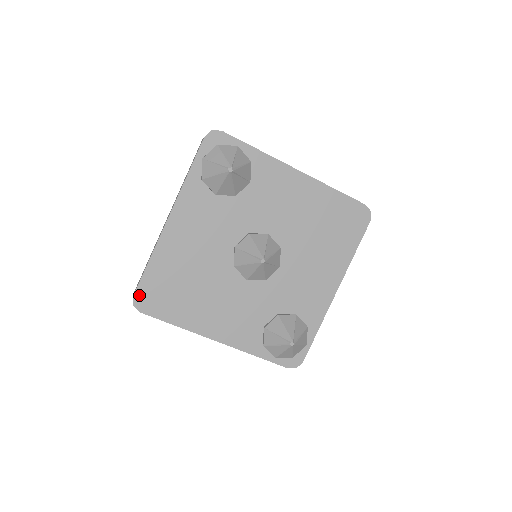
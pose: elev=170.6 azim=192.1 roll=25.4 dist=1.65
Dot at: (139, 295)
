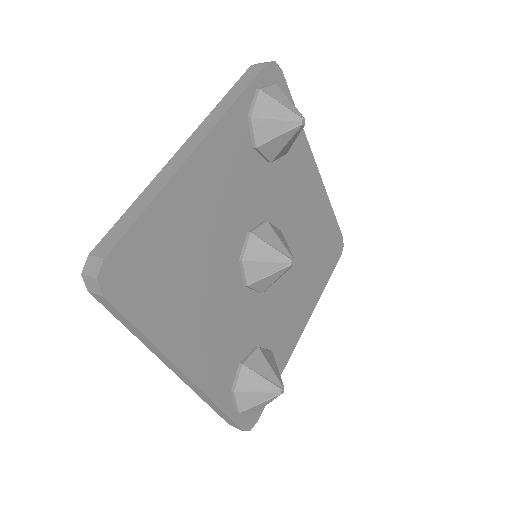
Dot at: (114, 260)
